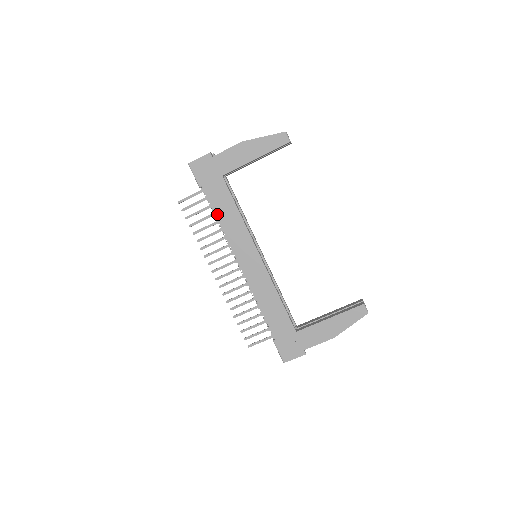
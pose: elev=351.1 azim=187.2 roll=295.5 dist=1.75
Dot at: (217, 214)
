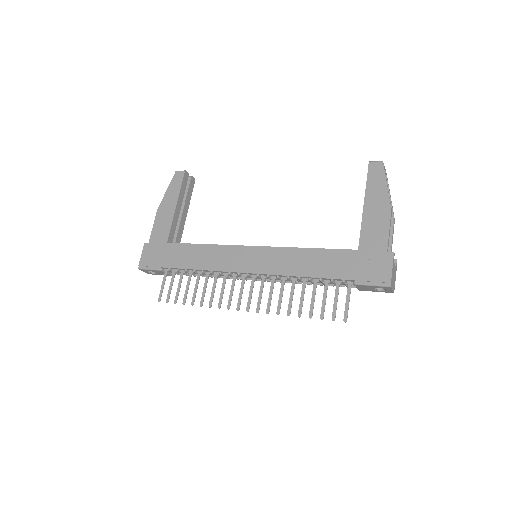
Dot at: (191, 267)
